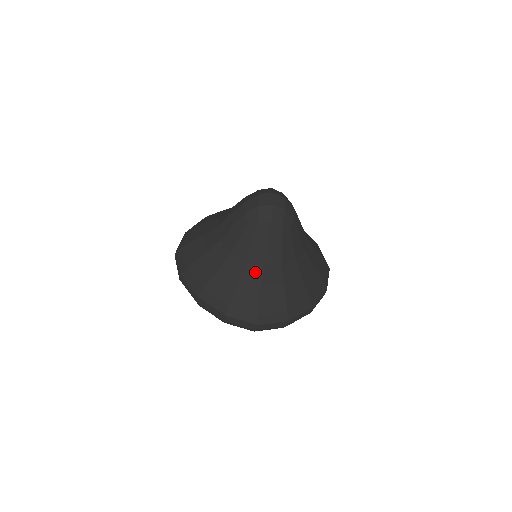
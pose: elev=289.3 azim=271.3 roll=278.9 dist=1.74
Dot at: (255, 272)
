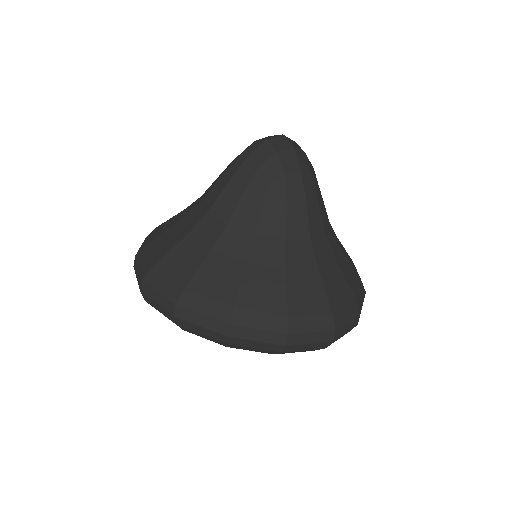
Dot at: (195, 217)
